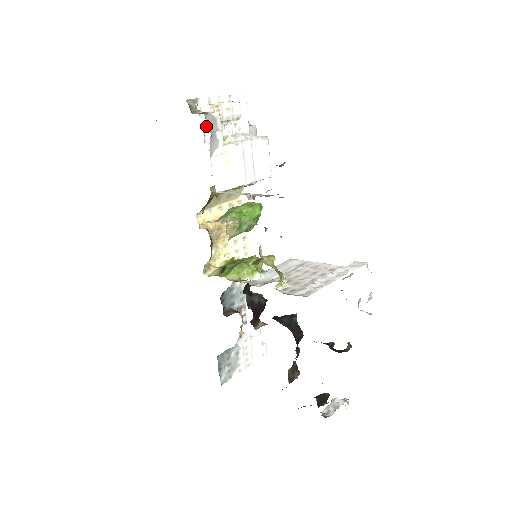
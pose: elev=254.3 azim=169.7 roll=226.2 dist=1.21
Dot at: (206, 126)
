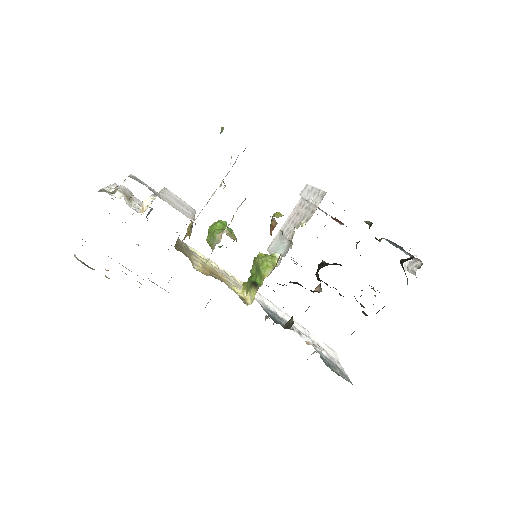
Dot at: (127, 204)
